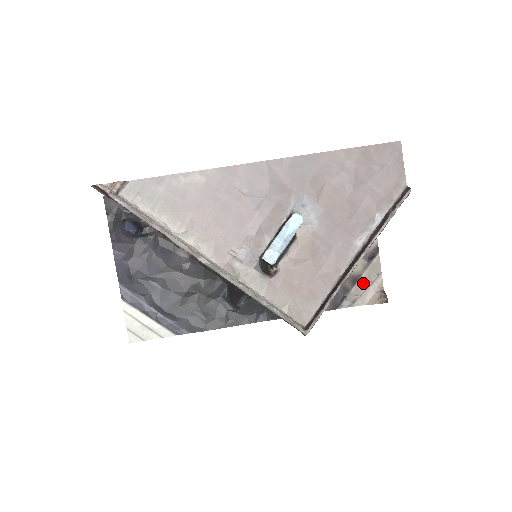
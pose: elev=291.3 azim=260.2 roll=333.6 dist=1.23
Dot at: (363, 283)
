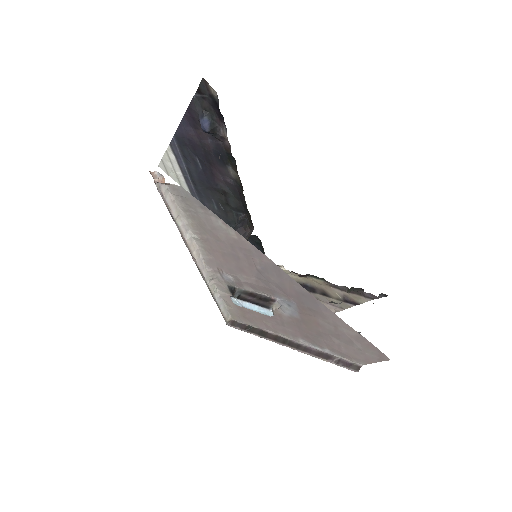
Dot at: (328, 300)
